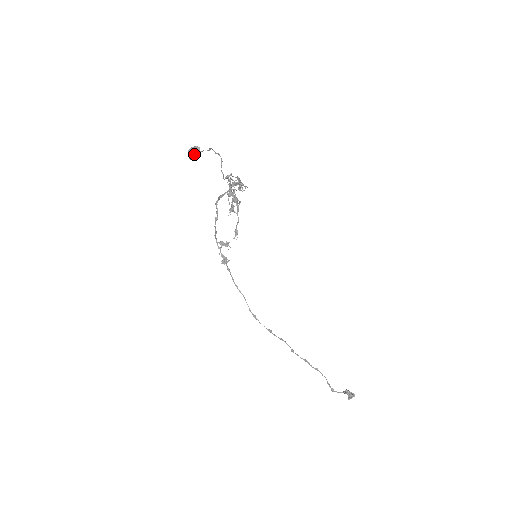
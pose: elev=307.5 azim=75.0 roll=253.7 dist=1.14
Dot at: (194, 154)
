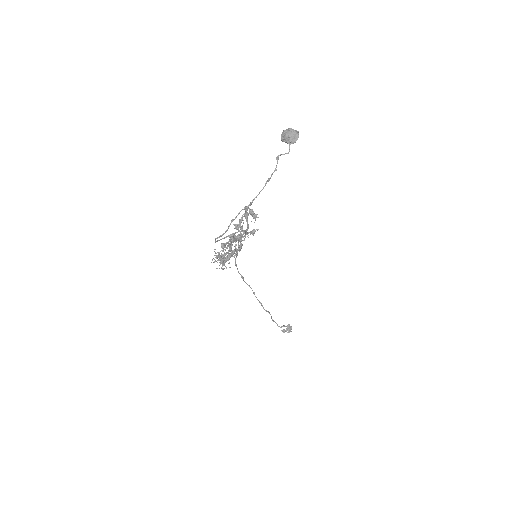
Dot at: (285, 141)
